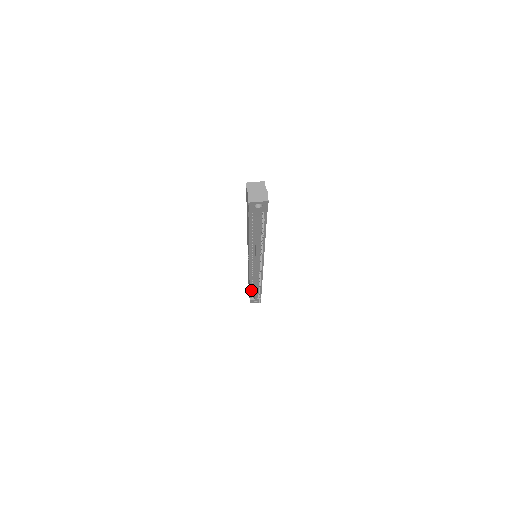
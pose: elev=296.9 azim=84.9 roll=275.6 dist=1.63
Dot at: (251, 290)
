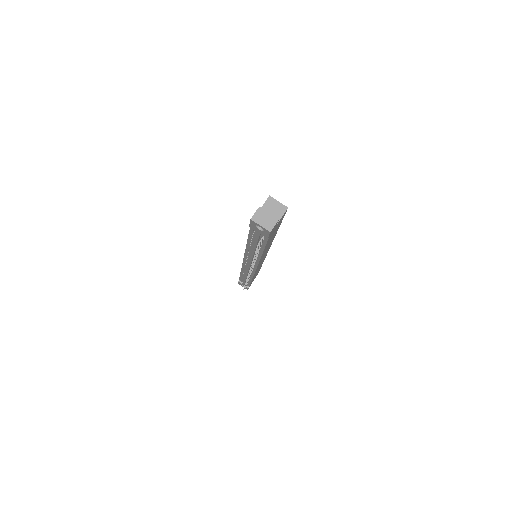
Dot at: (241, 276)
